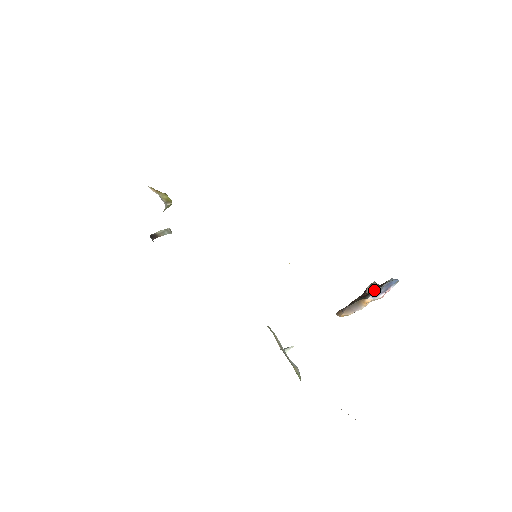
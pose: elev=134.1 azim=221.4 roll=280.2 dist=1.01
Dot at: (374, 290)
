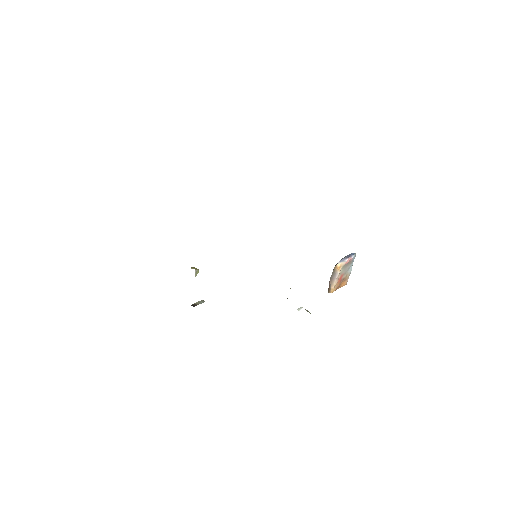
Dot at: occluded
